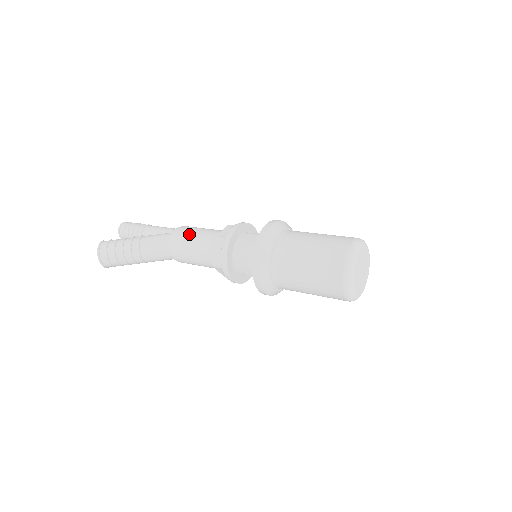
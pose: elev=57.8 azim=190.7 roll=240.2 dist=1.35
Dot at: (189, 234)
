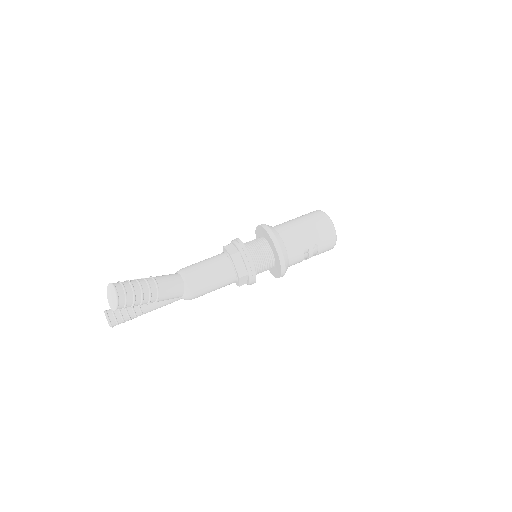
Dot at: (195, 263)
